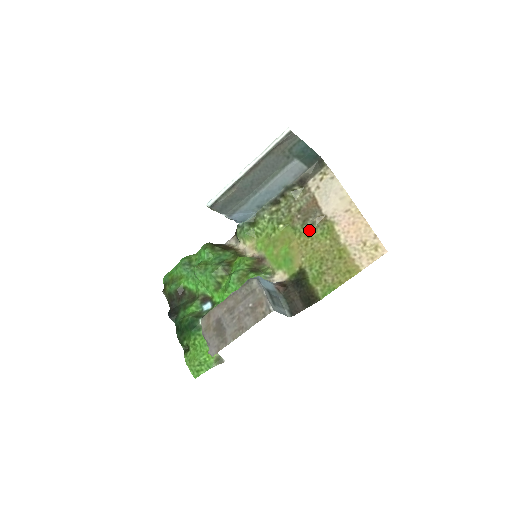
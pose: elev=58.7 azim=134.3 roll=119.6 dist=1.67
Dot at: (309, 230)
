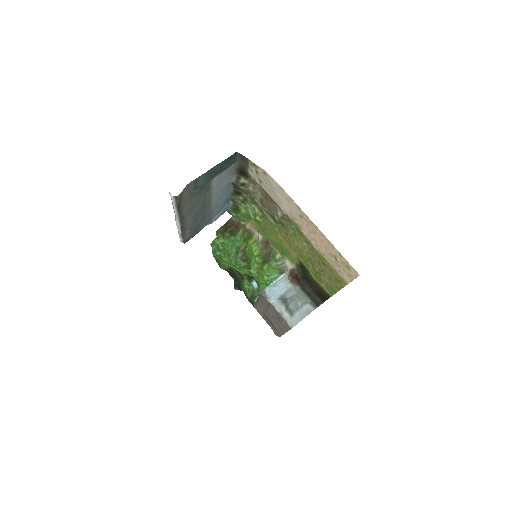
Dot at: (282, 227)
